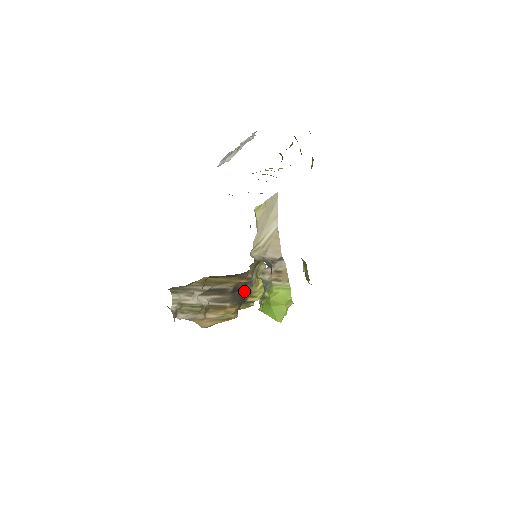
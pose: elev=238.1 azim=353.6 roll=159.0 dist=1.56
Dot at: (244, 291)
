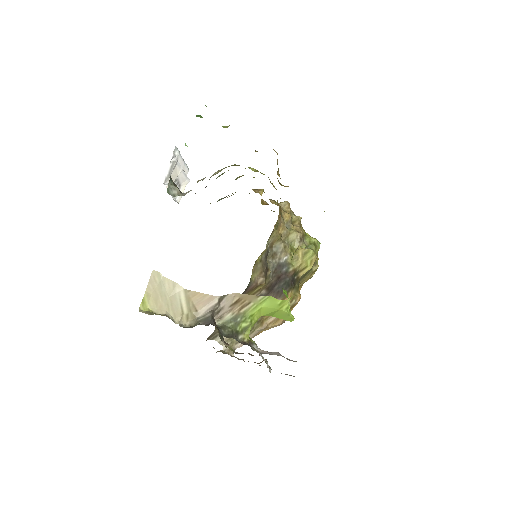
Dot at: (284, 278)
